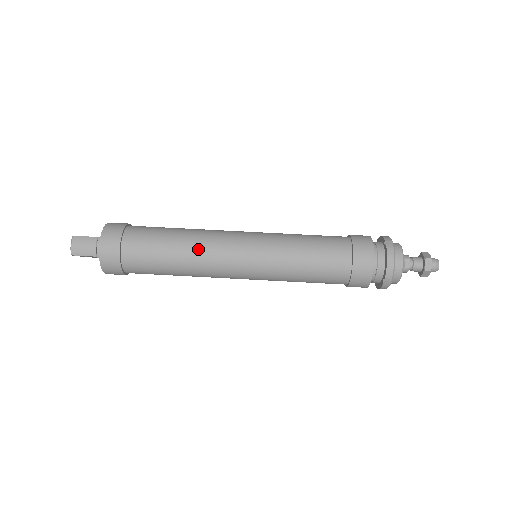
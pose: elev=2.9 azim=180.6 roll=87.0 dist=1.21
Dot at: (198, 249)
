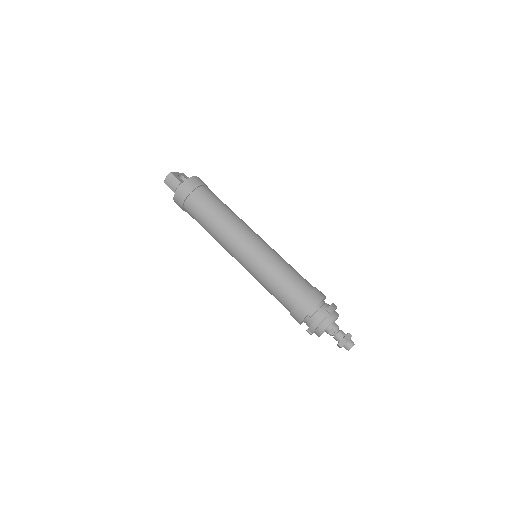
Dot at: (222, 230)
